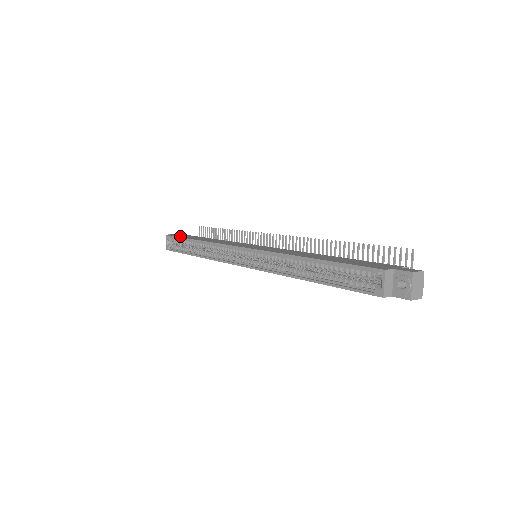
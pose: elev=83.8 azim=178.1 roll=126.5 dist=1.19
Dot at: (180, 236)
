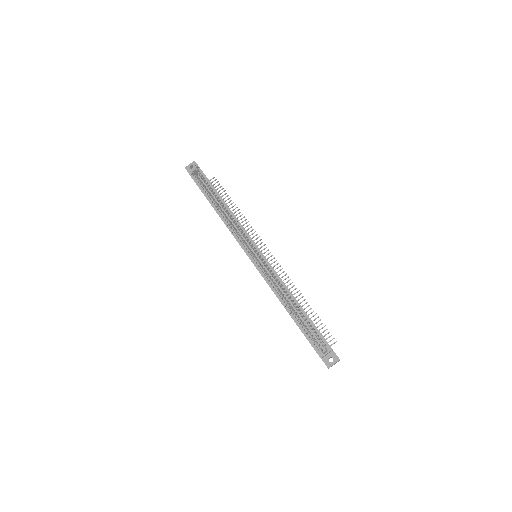
Dot at: (208, 179)
